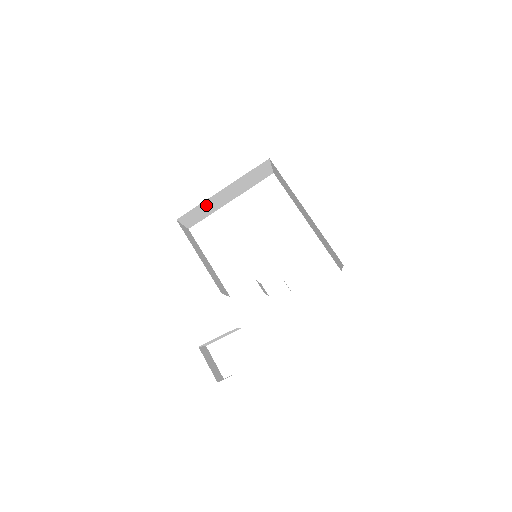
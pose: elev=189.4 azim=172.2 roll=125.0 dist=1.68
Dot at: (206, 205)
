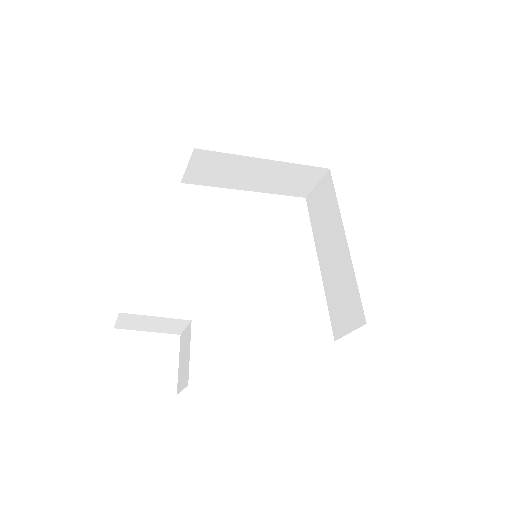
Dot at: (231, 165)
